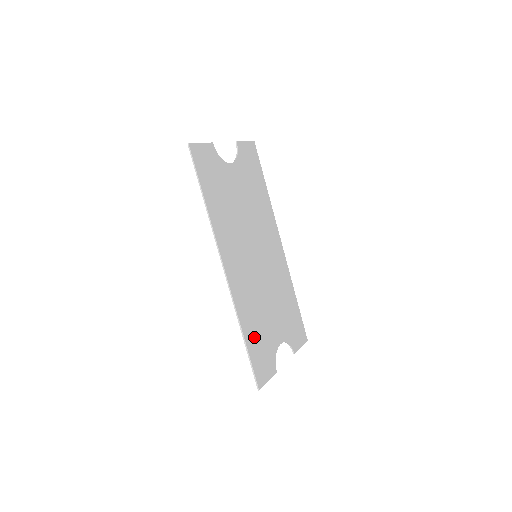
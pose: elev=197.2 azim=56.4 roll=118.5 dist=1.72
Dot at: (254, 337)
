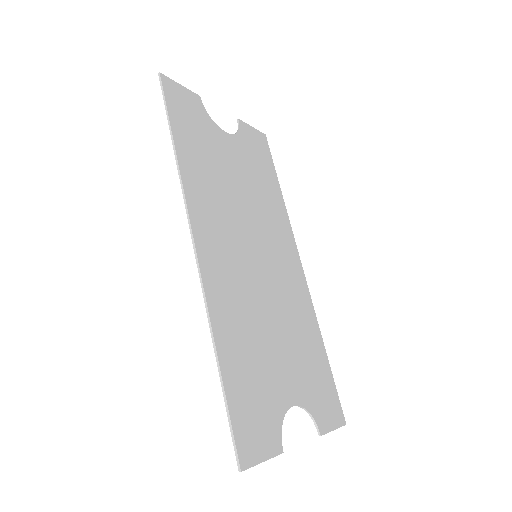
Dot at: (240, 369)
